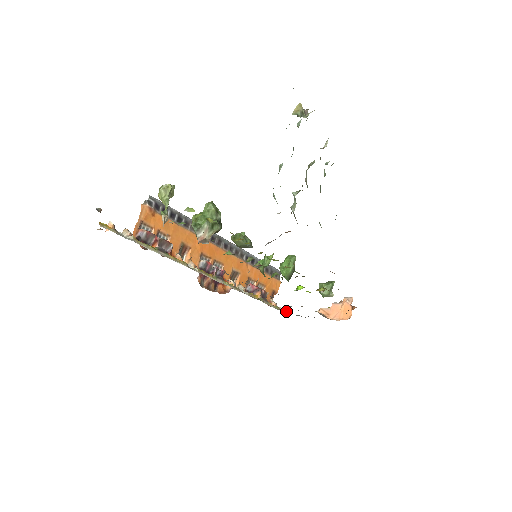
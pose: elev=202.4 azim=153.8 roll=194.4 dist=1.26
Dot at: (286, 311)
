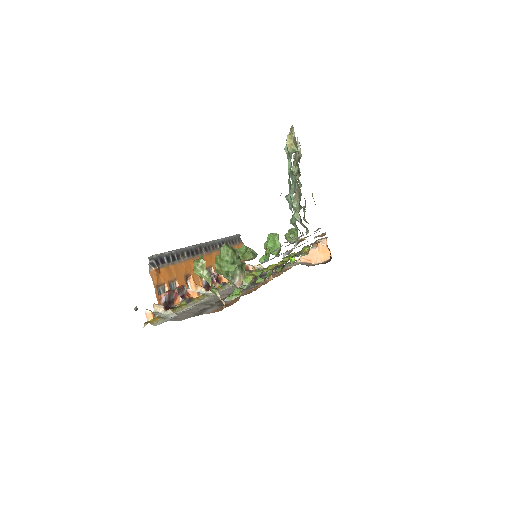
Dot at: (262, 267)
